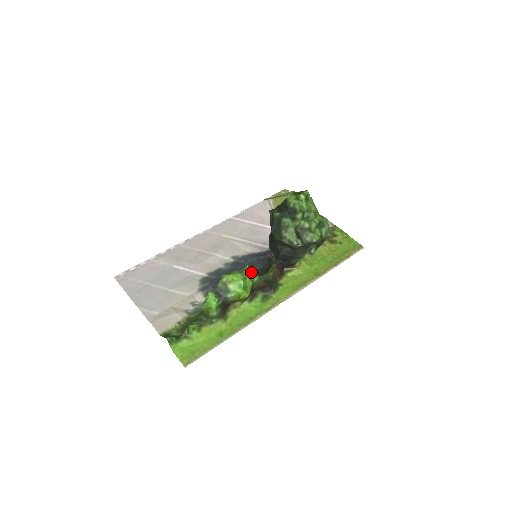
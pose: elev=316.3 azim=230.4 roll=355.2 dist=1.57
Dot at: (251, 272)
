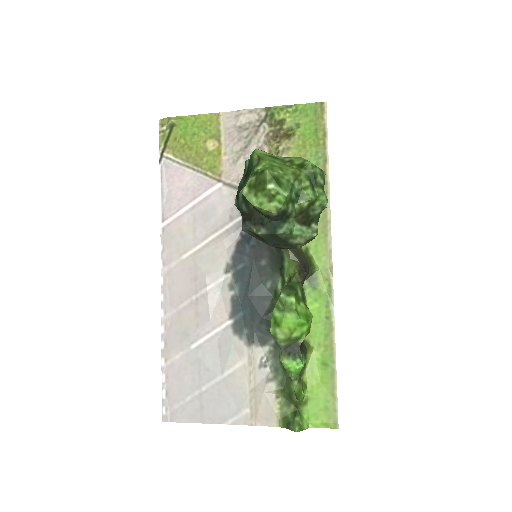
Dot at: (292, 298)
